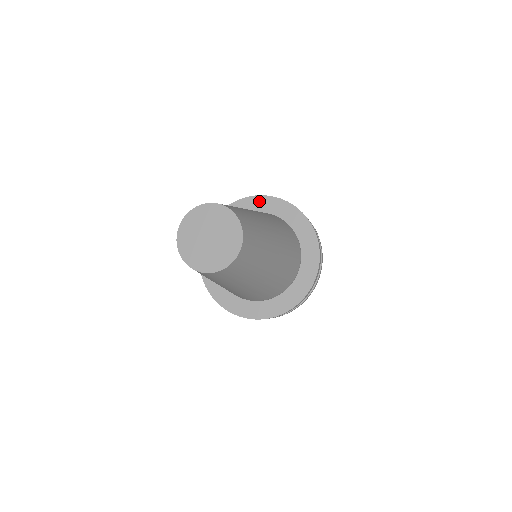
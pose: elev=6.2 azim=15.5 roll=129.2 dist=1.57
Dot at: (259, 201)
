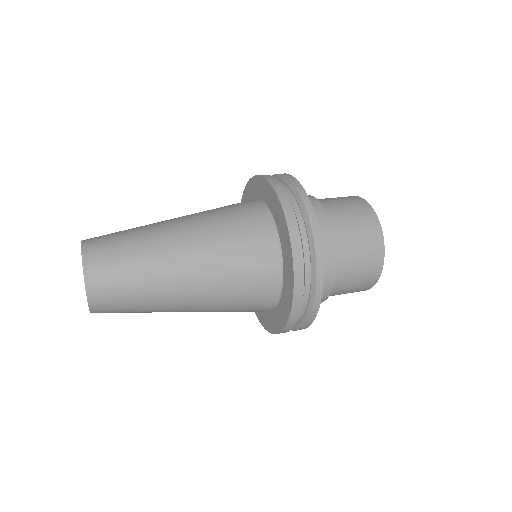
Dot at: (282, 222)
